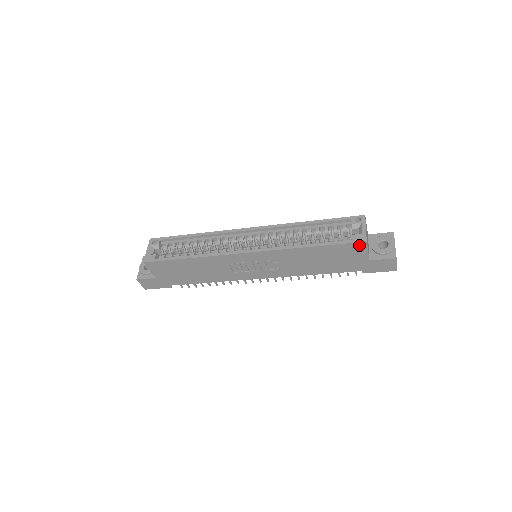
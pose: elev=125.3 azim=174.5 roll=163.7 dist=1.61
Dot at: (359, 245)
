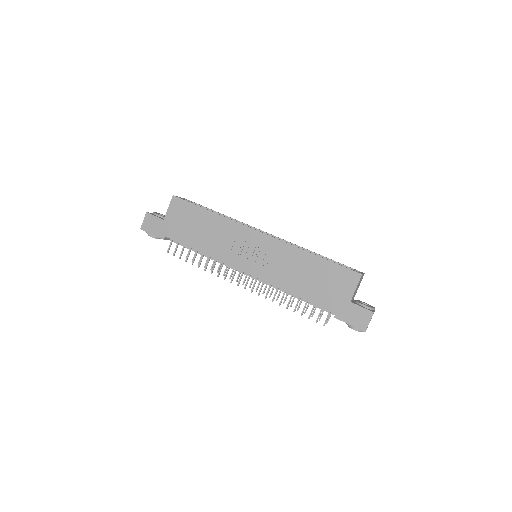
Dot at: (354, 275)
